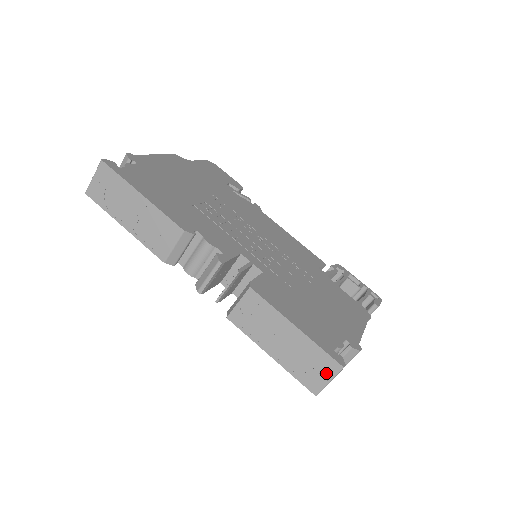
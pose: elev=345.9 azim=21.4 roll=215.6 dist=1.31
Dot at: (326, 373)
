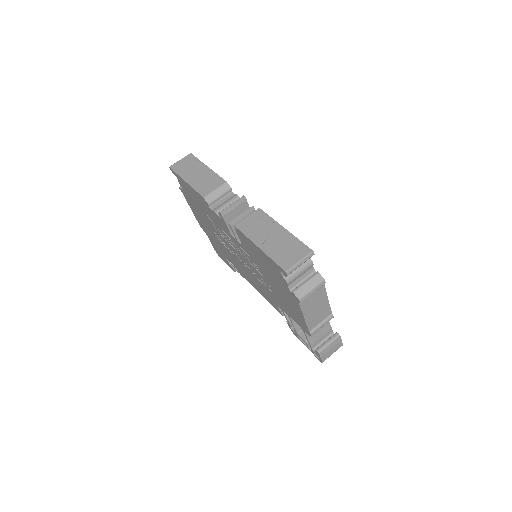
Dot at: (299, 255)
